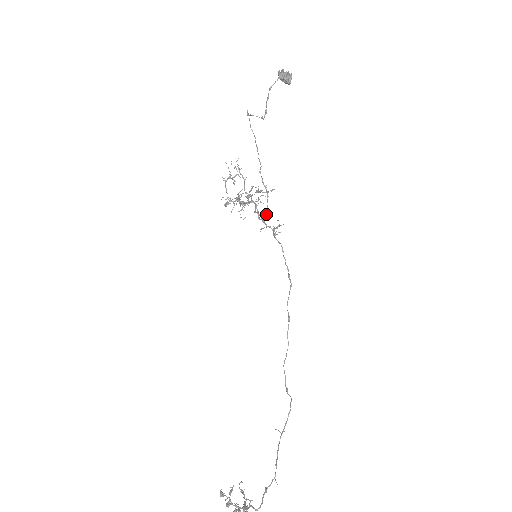
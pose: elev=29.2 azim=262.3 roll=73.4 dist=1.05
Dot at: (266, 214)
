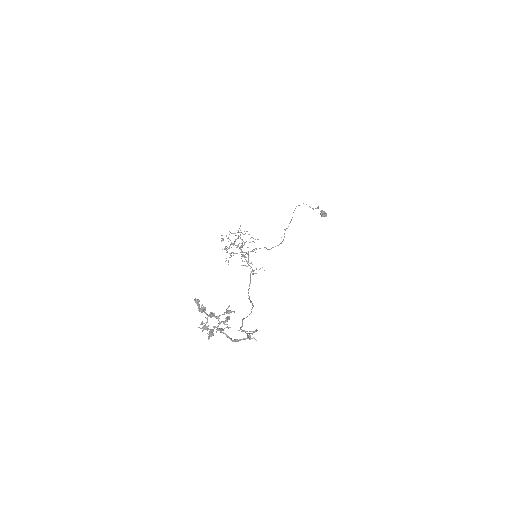
Dot at: (278, 245)
